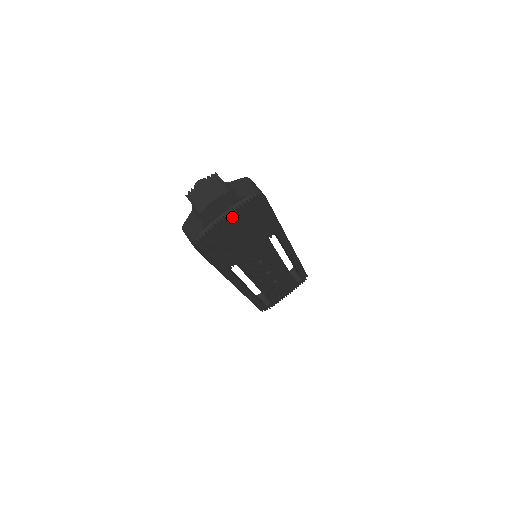
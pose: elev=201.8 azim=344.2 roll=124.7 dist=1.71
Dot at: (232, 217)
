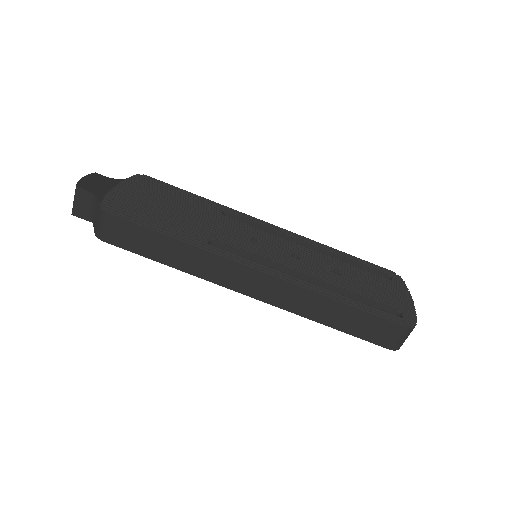
Dot at: (126, 189)
